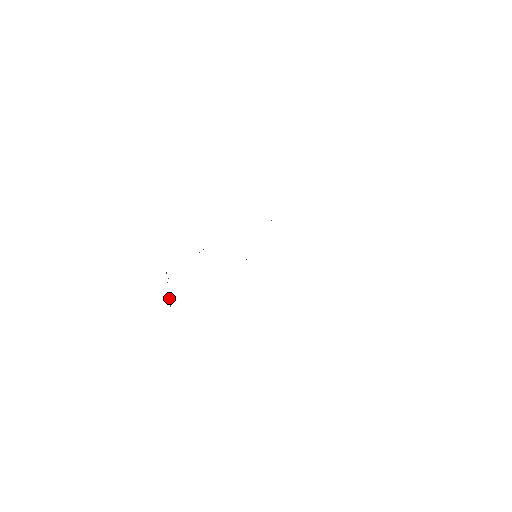
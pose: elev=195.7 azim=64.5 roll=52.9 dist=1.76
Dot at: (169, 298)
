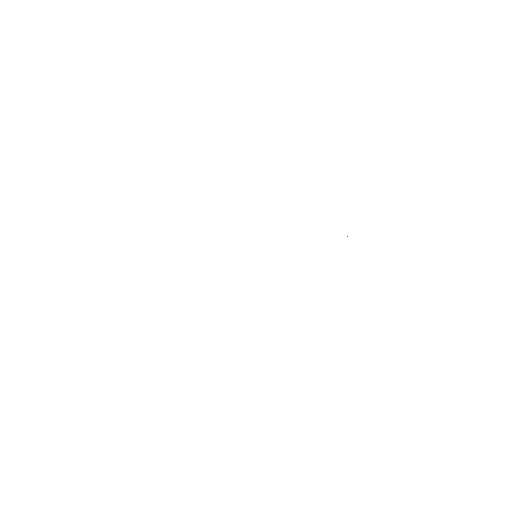
Dot at: occluded
